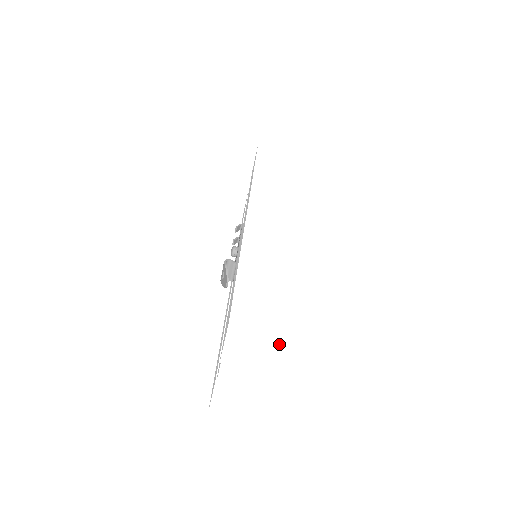
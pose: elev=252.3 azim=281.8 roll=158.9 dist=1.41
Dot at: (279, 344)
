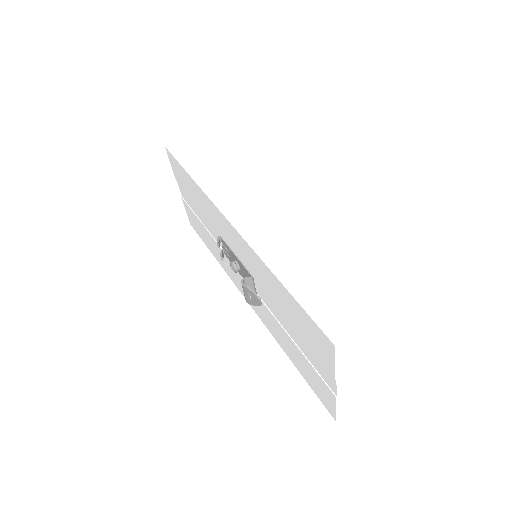
Dot at: (382, 327)
